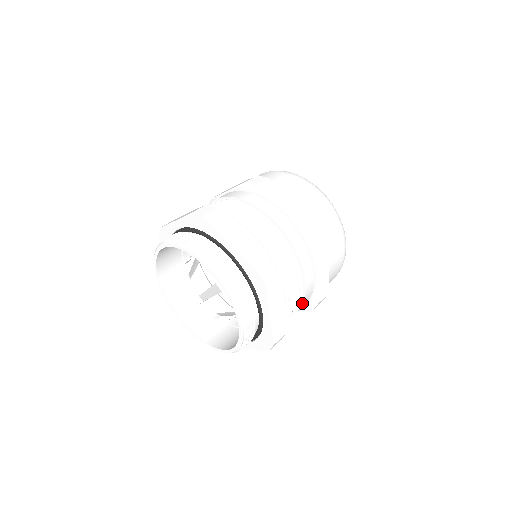
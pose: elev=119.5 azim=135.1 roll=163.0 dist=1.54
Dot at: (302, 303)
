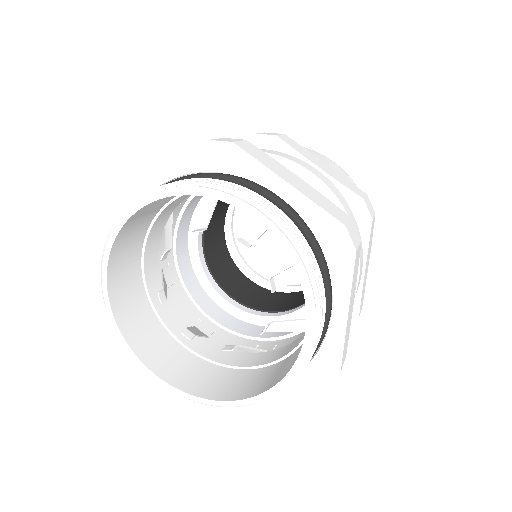
Dot at: (341, 207)
